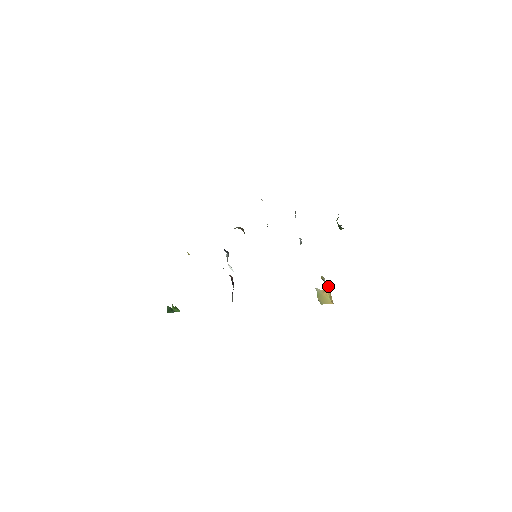
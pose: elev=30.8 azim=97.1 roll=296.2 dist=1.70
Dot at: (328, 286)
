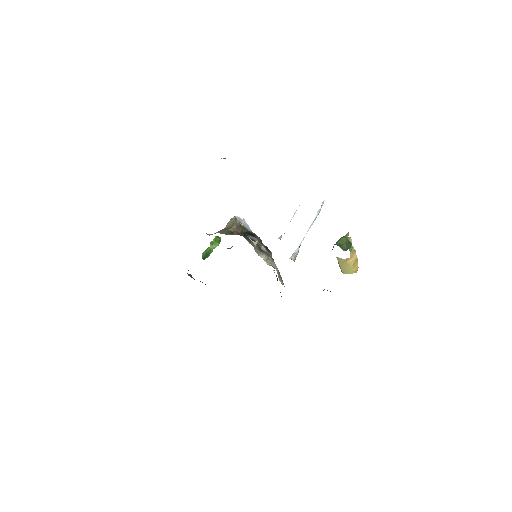
Dot at: (354, 250)
